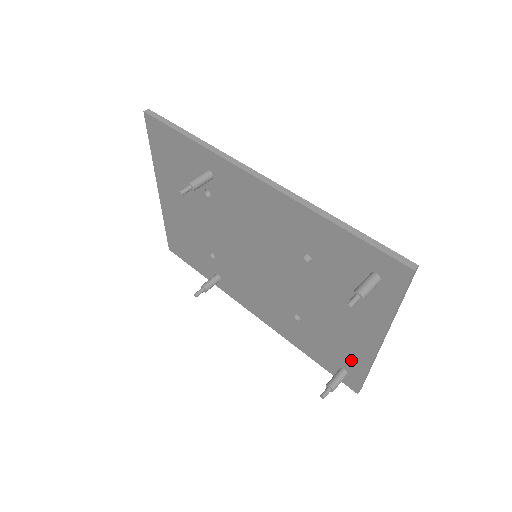
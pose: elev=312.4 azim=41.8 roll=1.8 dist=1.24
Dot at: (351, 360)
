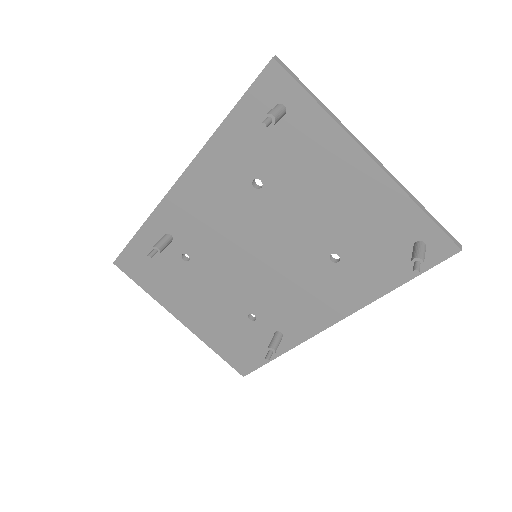
Dot at: (399, 220)
